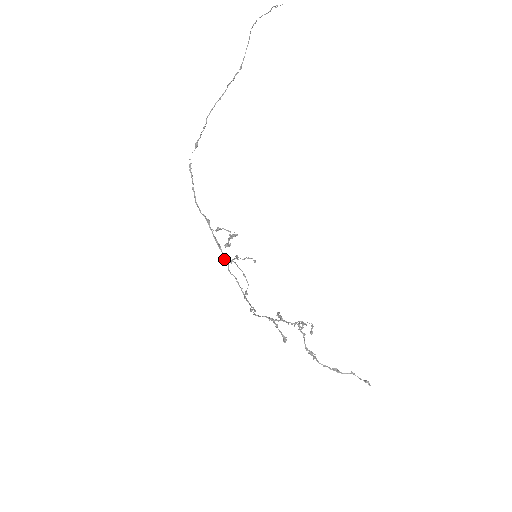
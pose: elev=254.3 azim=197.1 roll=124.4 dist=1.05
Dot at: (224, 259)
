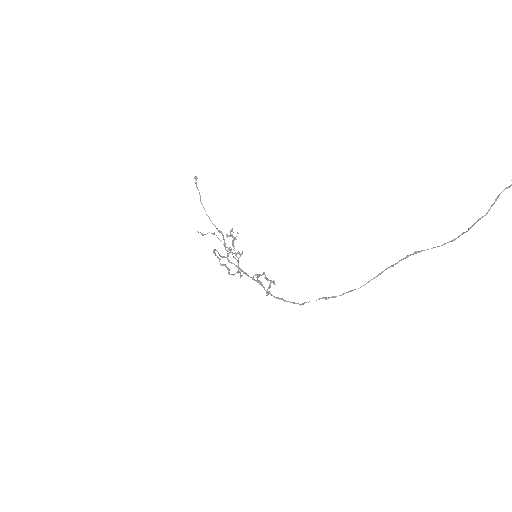
Dot at: occluded
